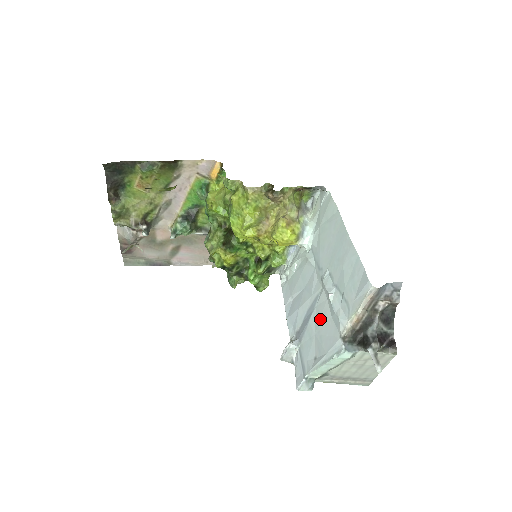
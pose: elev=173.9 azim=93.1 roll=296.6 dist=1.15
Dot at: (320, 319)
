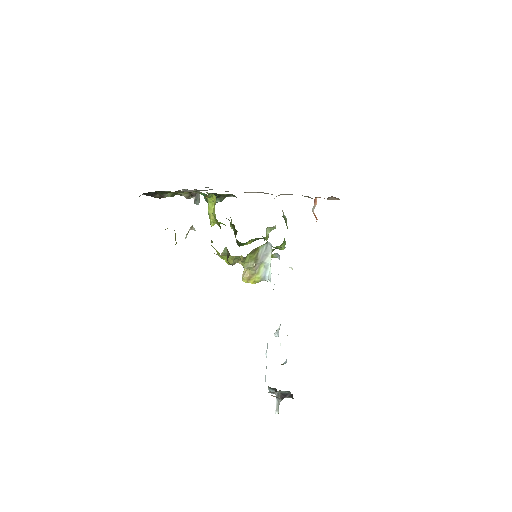
Dot at: occluded
